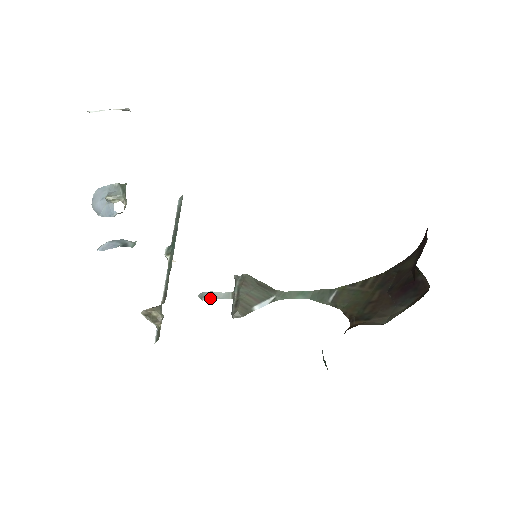
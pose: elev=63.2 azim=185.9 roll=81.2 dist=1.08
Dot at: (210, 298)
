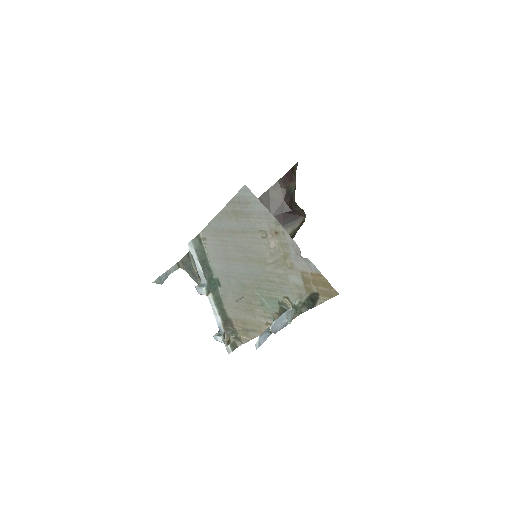
Dot at: (165, 279)
